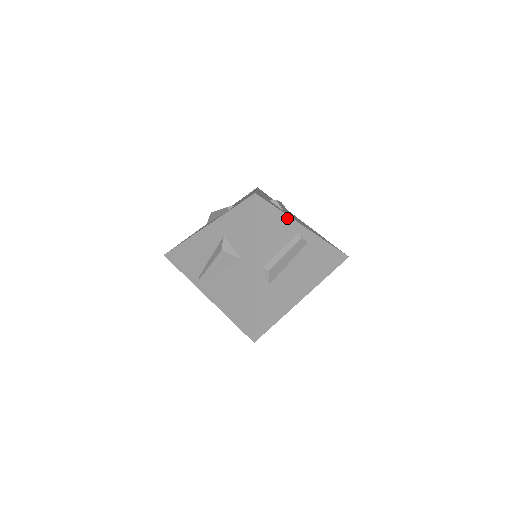
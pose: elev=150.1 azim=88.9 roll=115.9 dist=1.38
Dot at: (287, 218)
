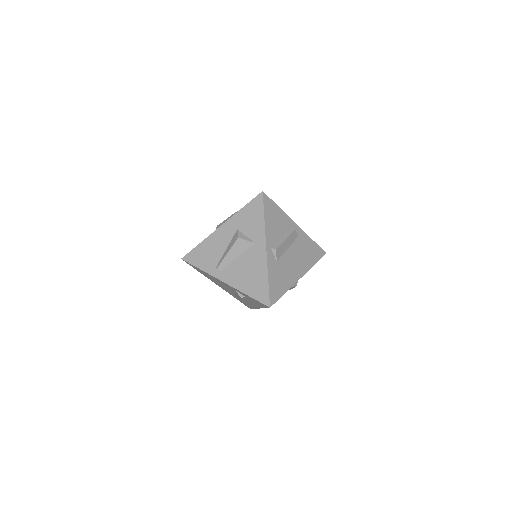
Dot at: (284, 214)
